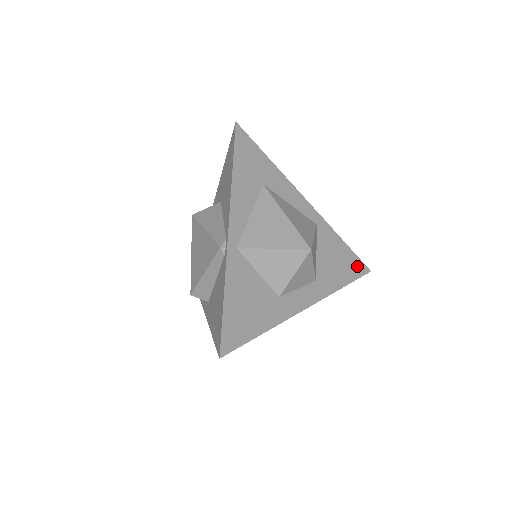
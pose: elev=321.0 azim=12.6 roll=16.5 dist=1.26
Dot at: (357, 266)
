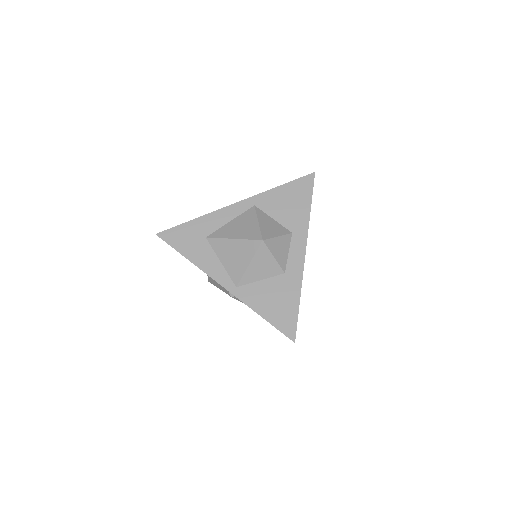
Dot at: (304, 184)
